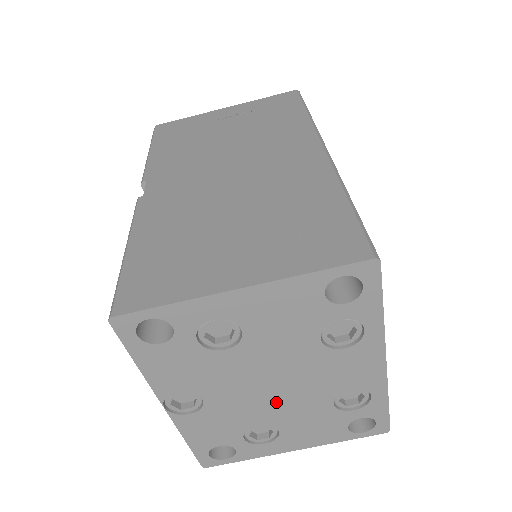
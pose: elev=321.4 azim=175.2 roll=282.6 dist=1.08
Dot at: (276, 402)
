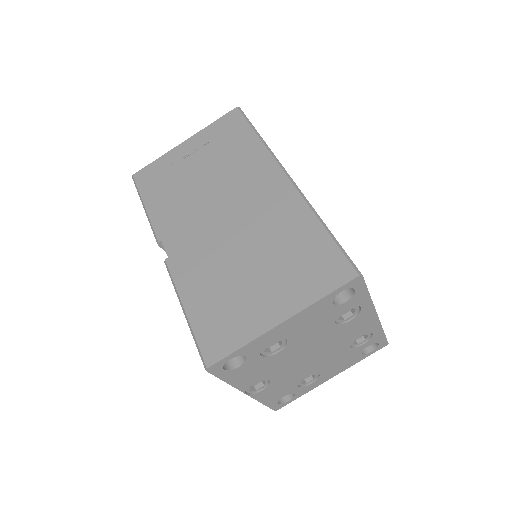
Dot at: (314, 362)
